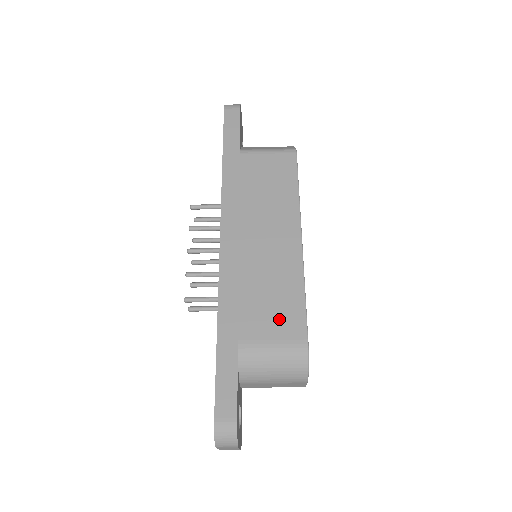
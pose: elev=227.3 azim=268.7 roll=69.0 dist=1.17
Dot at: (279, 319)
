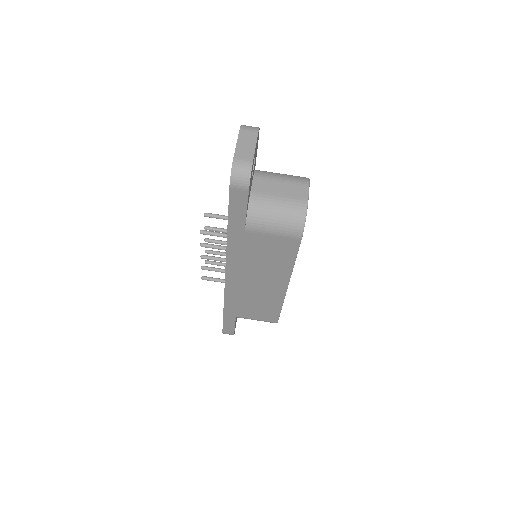
Dot at: occluded
